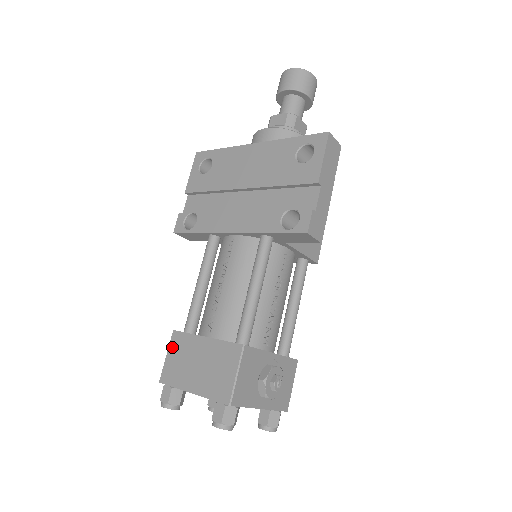
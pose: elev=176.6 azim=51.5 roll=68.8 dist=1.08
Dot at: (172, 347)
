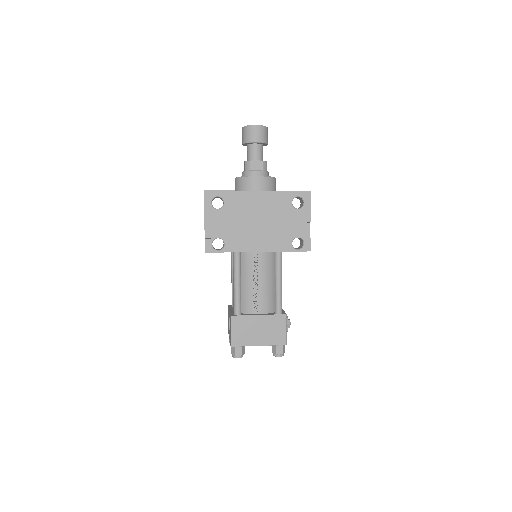
Dot at: (234, 326)
